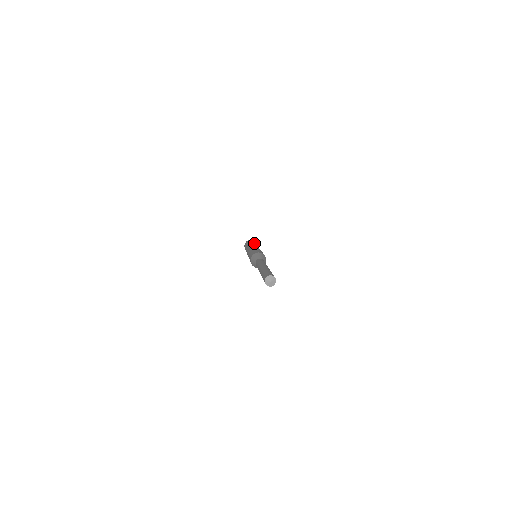
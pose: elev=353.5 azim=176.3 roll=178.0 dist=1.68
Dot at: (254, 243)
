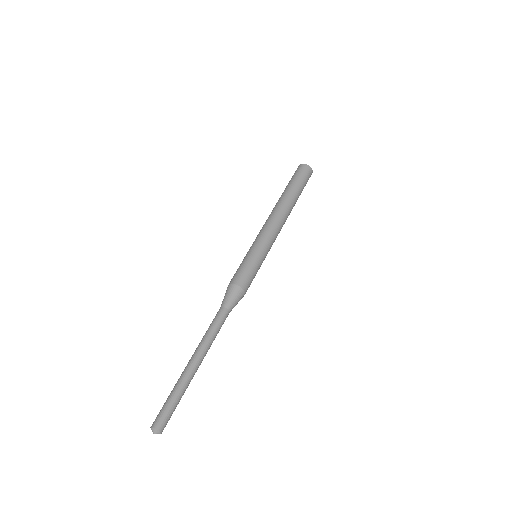
Dot at: (294, 199)
